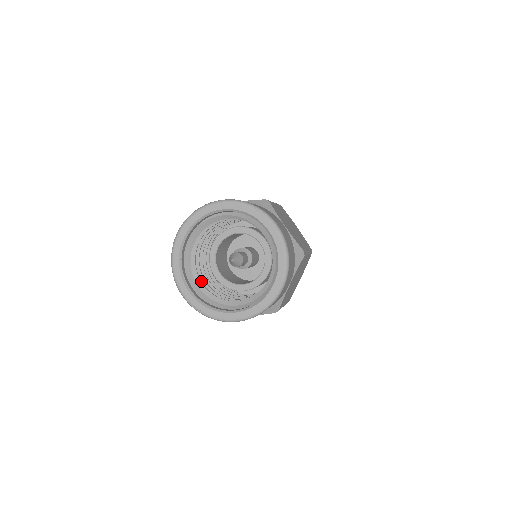
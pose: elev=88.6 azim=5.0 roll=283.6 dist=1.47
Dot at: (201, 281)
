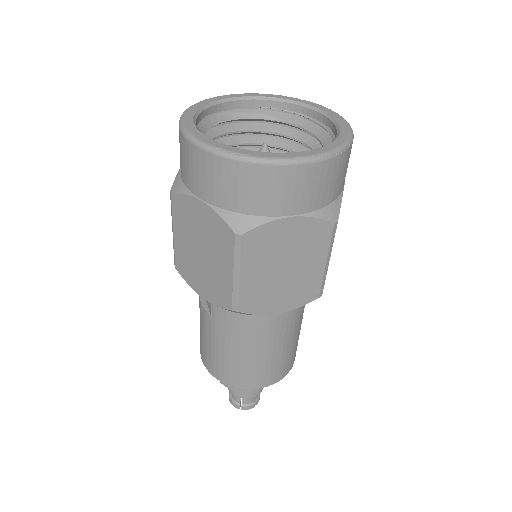
Dot at: occluded
